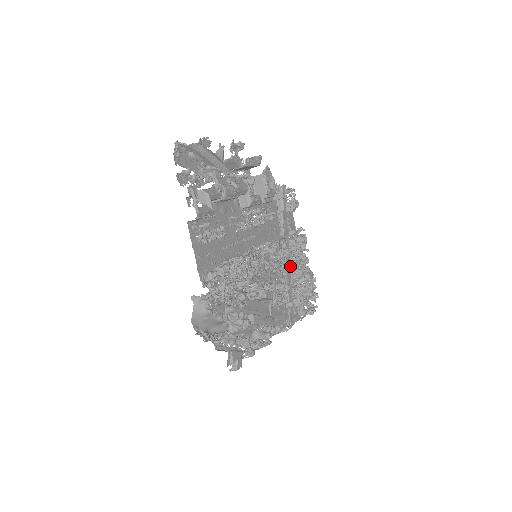
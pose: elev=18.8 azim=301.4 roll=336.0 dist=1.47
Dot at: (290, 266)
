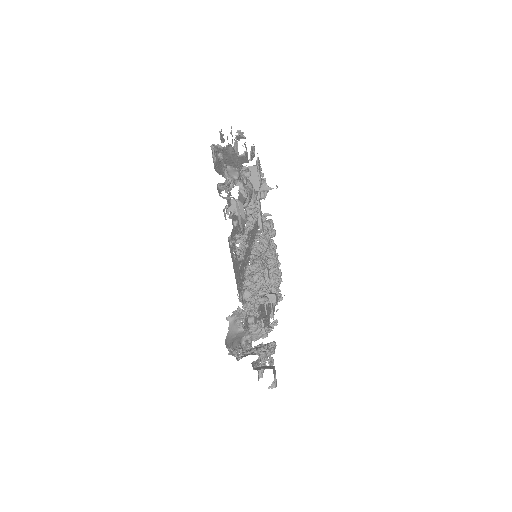
Dot at: occluded
